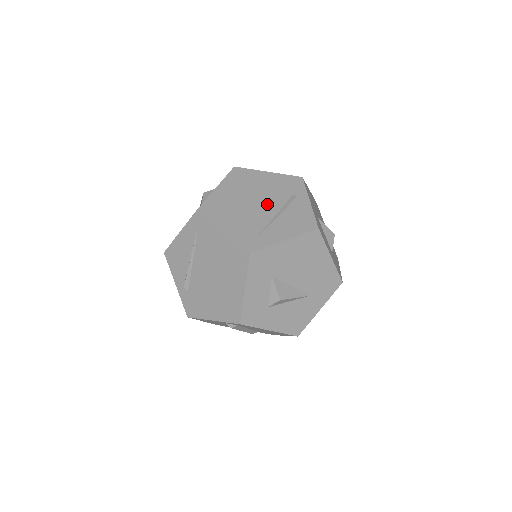
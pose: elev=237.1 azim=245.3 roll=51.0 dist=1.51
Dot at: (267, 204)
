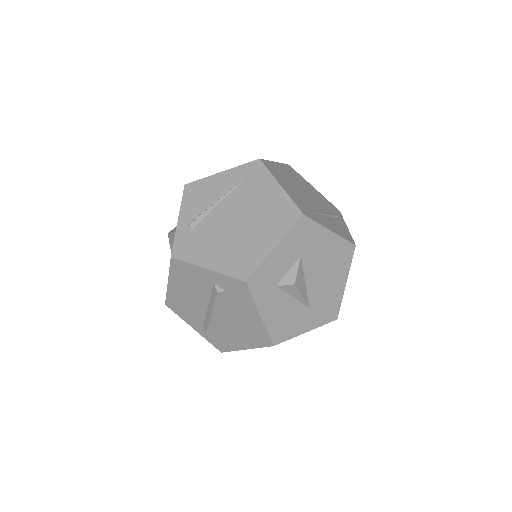
Dot at: (315, 201)
